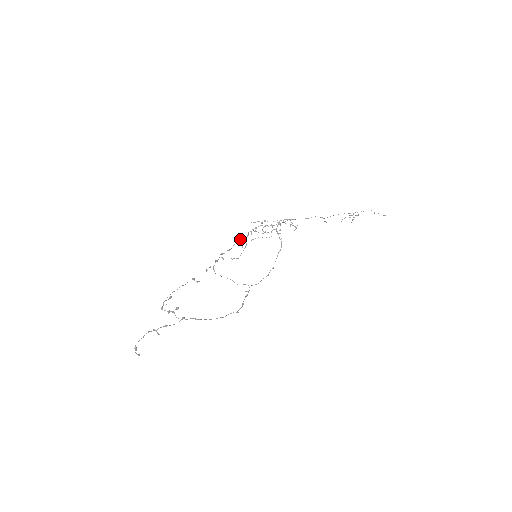
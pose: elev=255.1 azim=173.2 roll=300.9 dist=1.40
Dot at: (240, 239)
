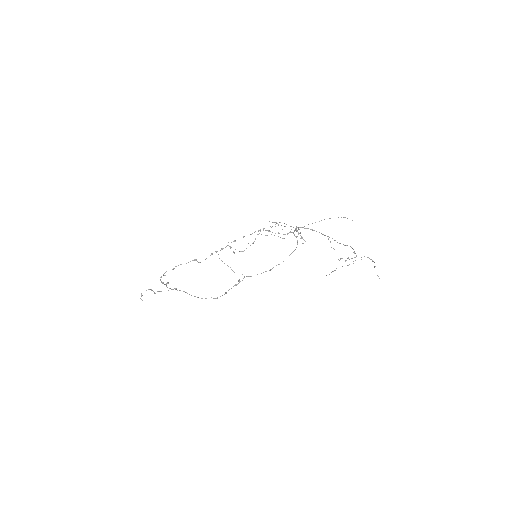
Dot at: (263, 228)
